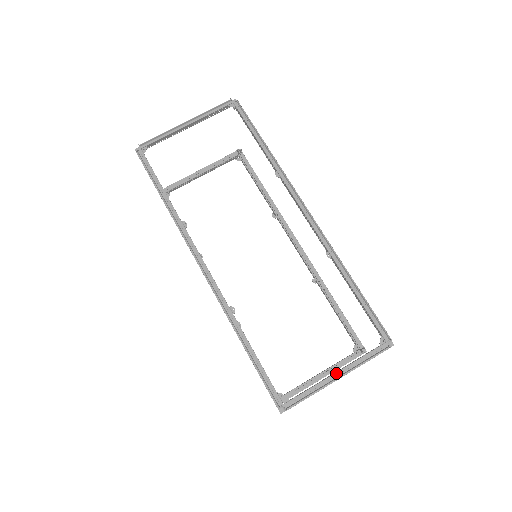
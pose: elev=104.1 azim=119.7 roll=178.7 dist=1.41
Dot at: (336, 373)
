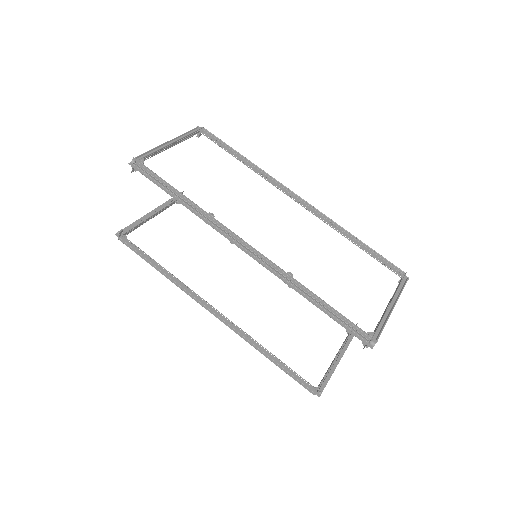
Dot at: (390, 304)
